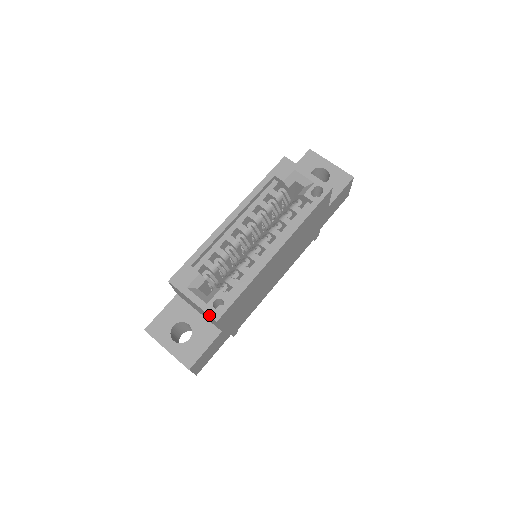
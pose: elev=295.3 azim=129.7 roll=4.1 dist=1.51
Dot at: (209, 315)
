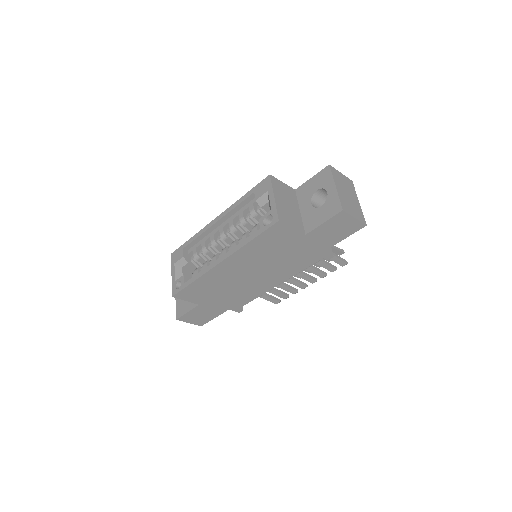
Dot at: (172, 290)
